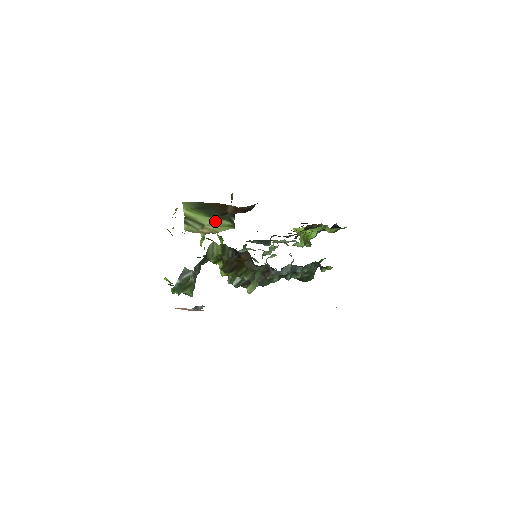
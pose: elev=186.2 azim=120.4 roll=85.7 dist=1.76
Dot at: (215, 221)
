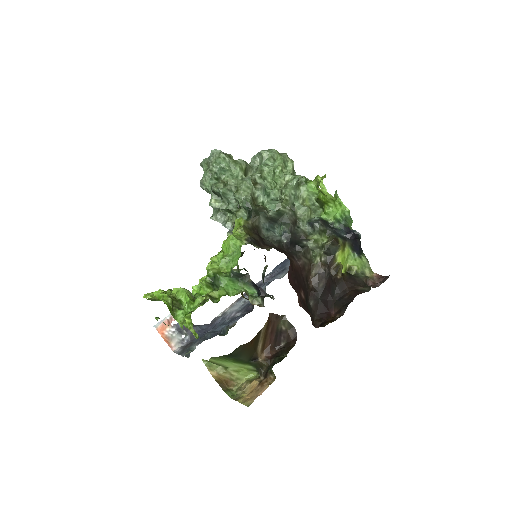
Dot at: (241, 366)
